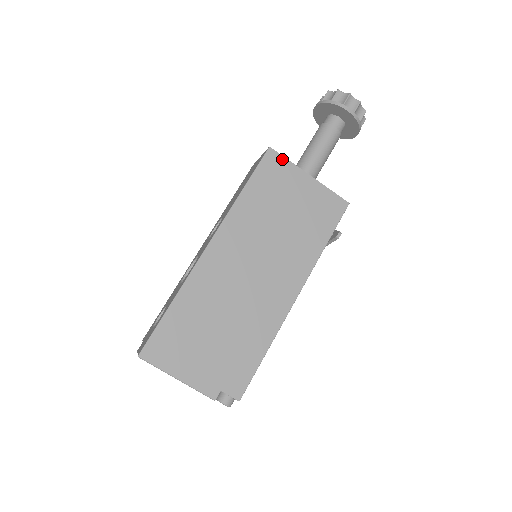
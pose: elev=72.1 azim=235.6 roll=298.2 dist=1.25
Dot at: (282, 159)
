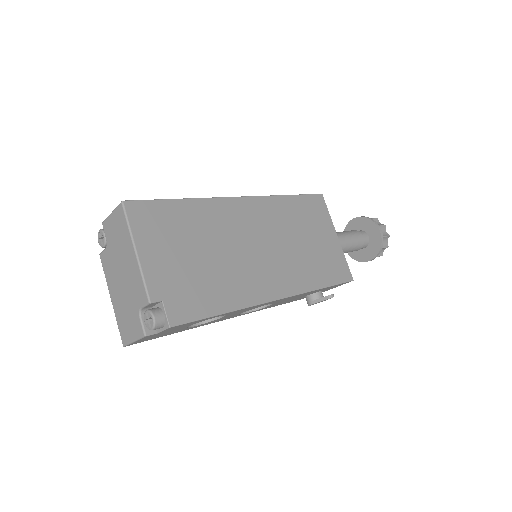
Dot at: (325, 208)
